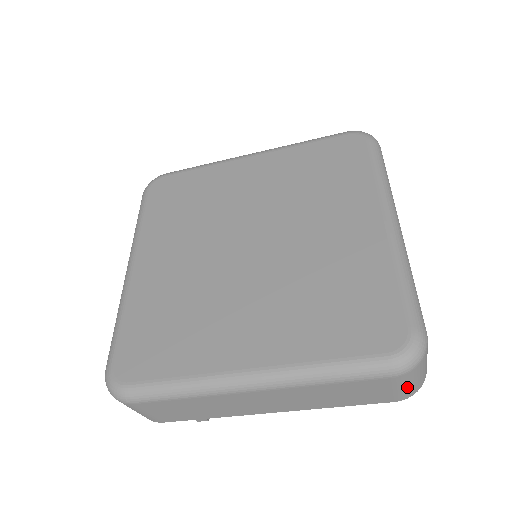
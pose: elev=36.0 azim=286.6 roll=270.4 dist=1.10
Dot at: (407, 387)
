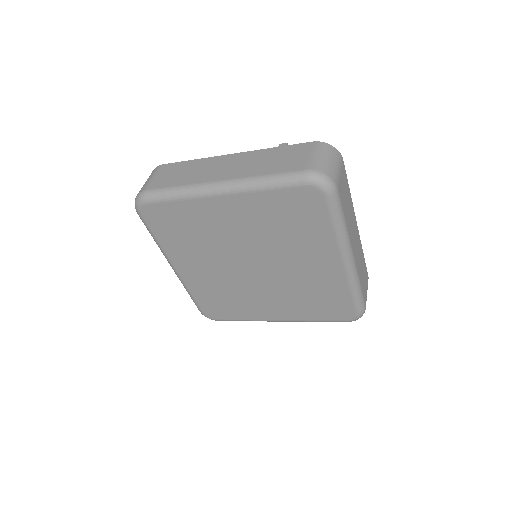
Dot at: occluded
